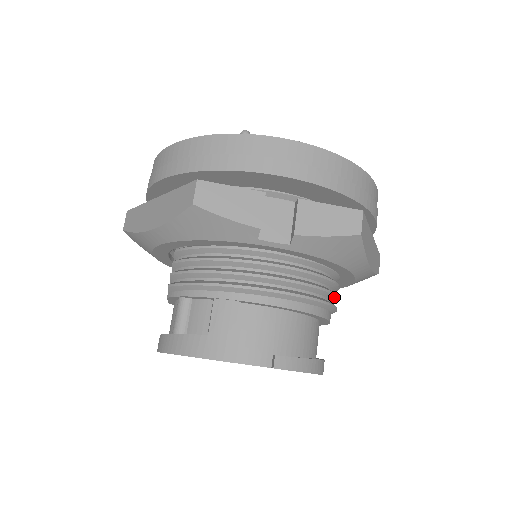
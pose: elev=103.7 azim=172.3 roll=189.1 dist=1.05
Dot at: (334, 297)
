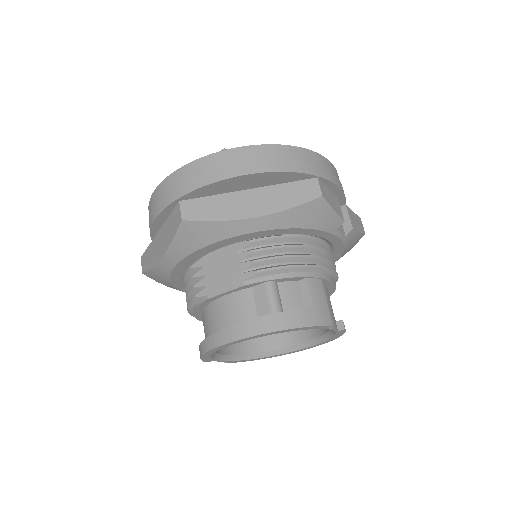
Dot at: occluded
